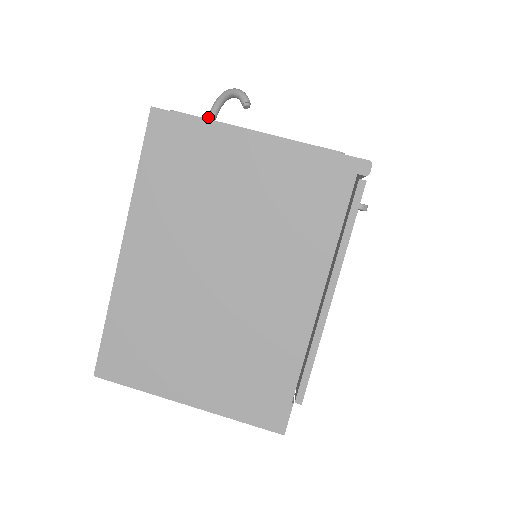
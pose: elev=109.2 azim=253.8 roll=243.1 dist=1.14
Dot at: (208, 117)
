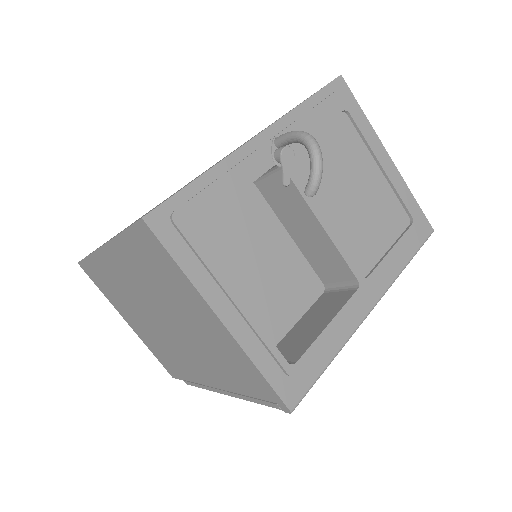
Dot at: (284, 137)
